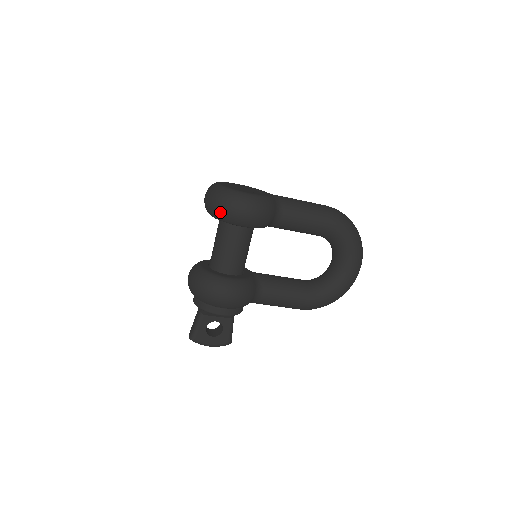
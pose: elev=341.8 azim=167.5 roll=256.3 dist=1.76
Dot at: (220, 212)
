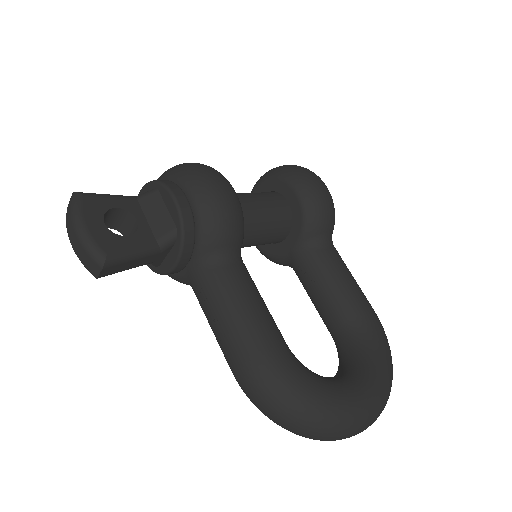
Dot at: (287, 166)
